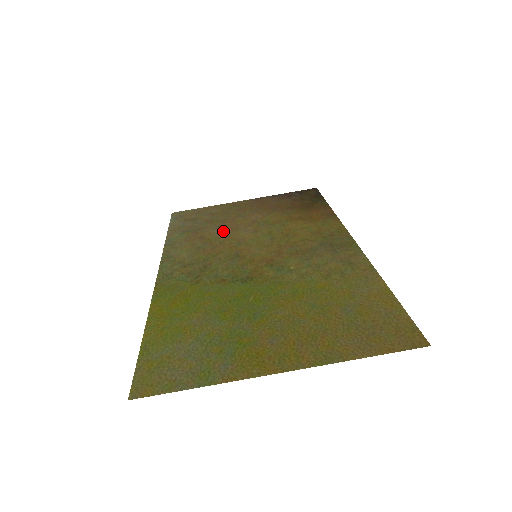
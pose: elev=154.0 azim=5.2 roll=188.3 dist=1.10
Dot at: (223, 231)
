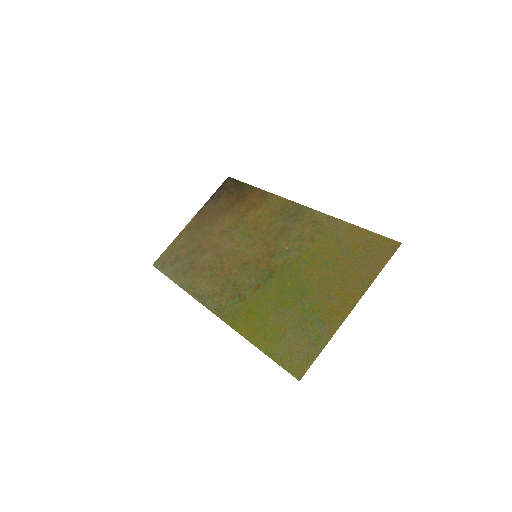
Dot at: (211, 254)
